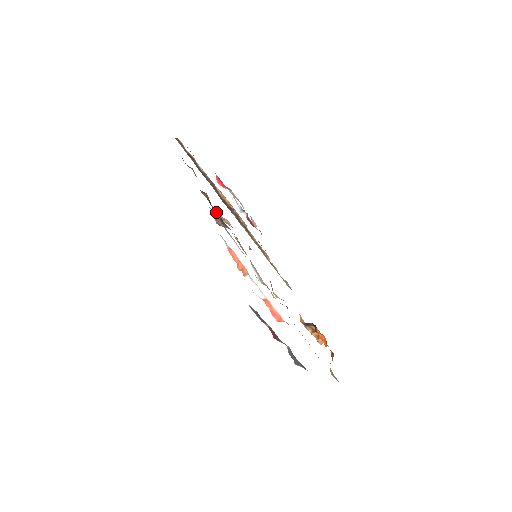
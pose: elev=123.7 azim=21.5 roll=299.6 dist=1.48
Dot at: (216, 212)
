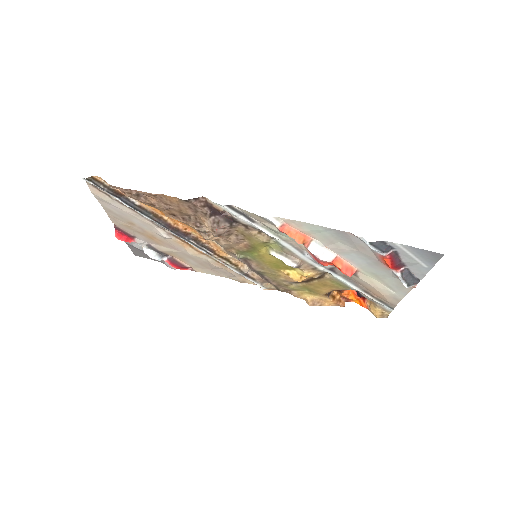
Dot at: (218, 216)
